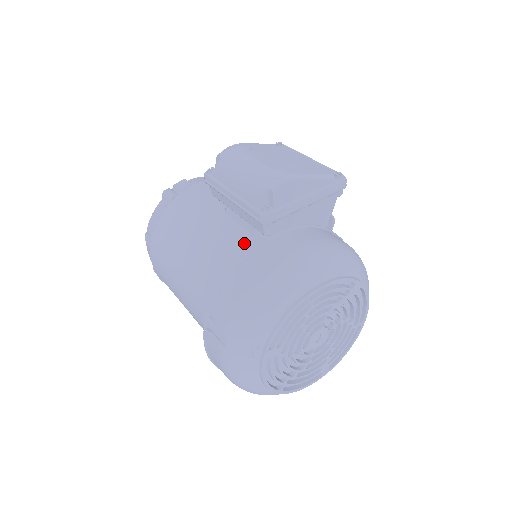
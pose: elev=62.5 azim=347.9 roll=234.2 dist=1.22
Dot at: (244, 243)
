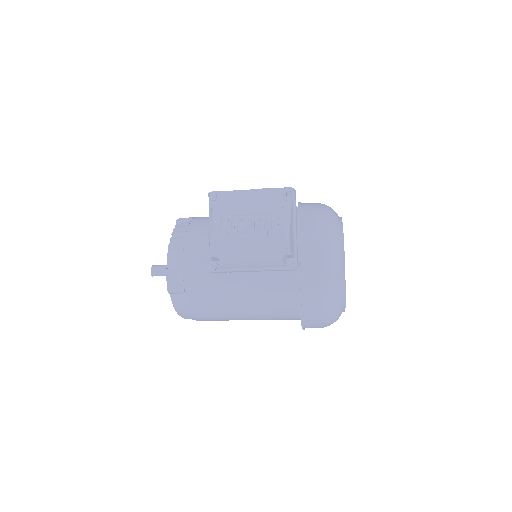
Dot at: (278, 277)
